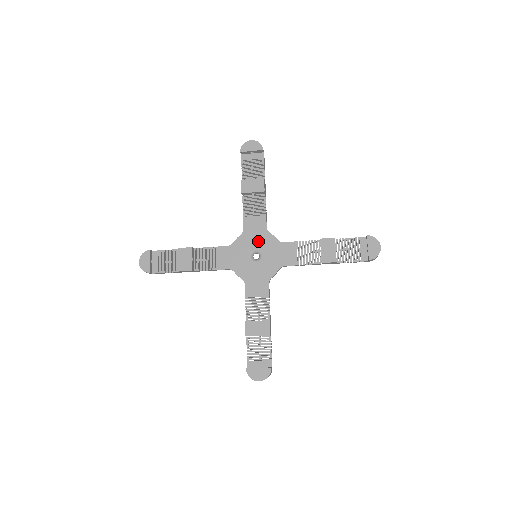
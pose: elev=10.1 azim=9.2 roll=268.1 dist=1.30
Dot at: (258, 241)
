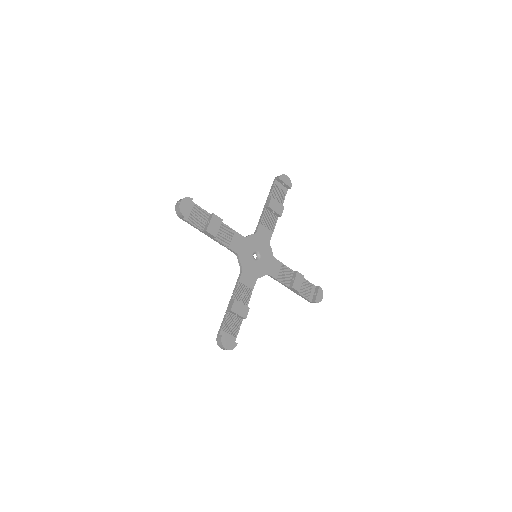
Dot at: (262, 247)
